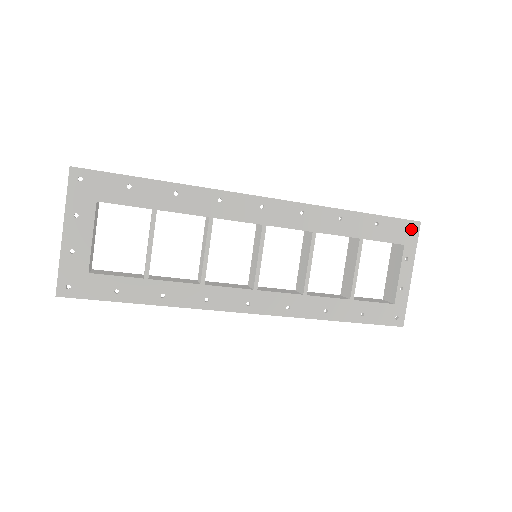
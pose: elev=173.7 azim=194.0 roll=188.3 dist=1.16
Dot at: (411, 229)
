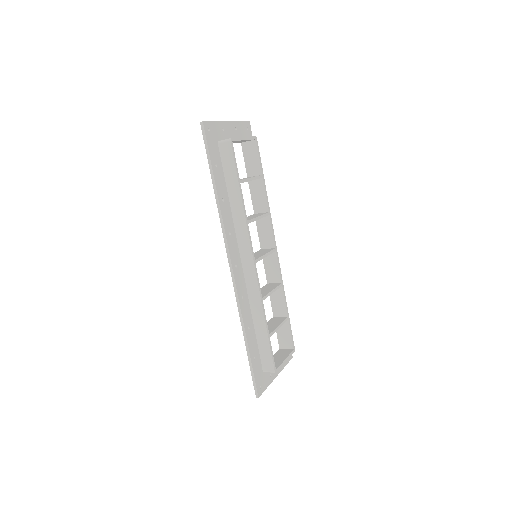
Dot at: occluded
